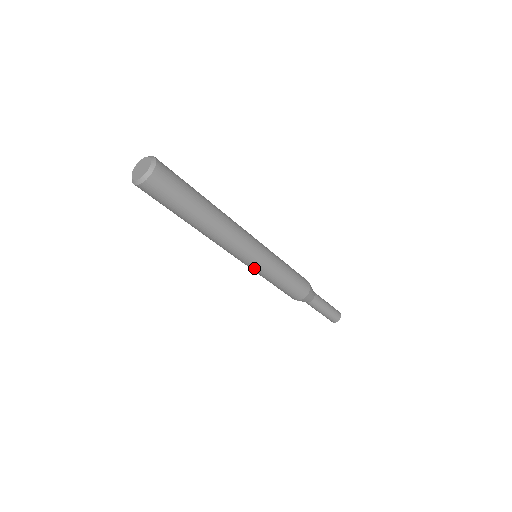
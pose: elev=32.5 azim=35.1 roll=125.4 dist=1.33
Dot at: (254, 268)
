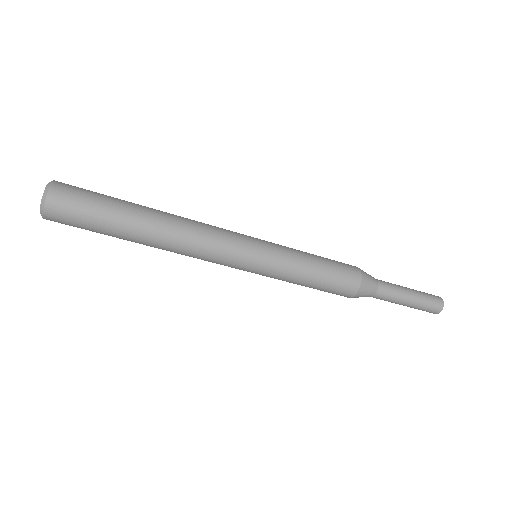
Dot at: (253, 272)
